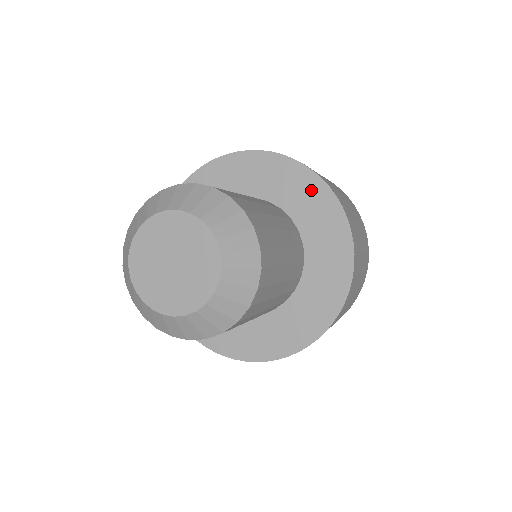
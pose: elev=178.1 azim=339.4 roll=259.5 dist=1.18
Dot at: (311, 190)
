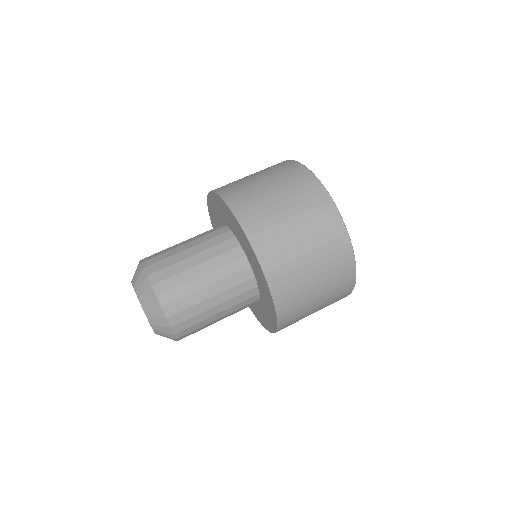
Dot at: (239, 229)
